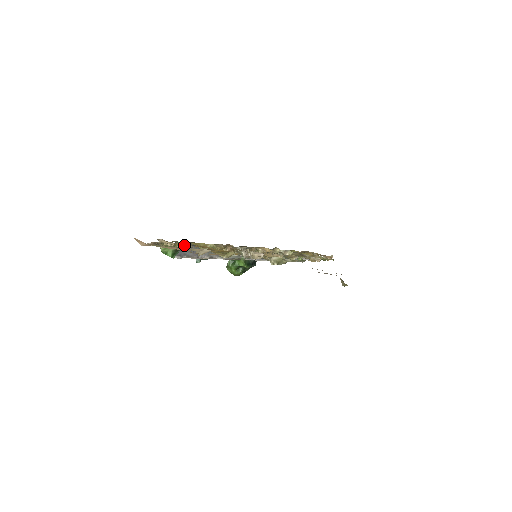
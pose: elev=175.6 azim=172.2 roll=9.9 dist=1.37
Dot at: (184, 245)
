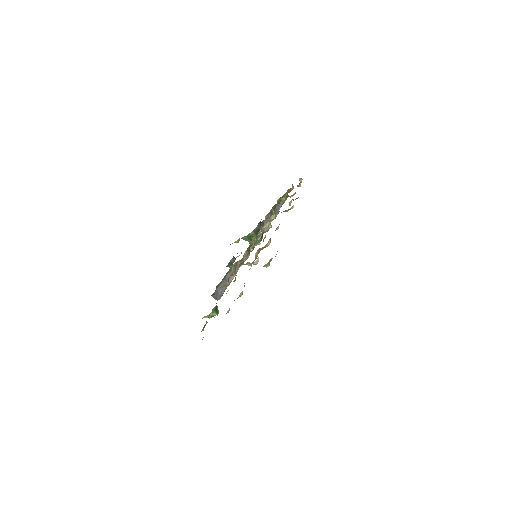
Dot at: (216, 305)
